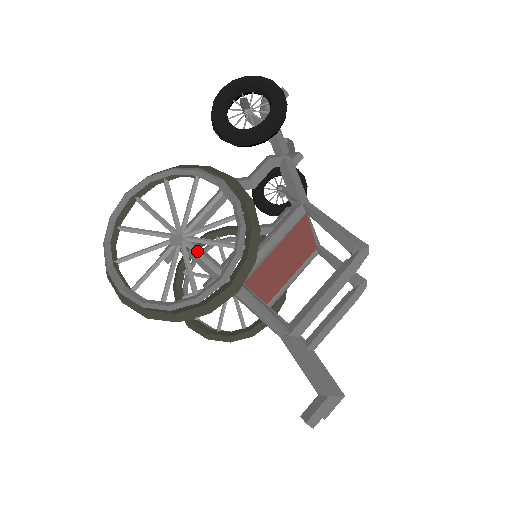
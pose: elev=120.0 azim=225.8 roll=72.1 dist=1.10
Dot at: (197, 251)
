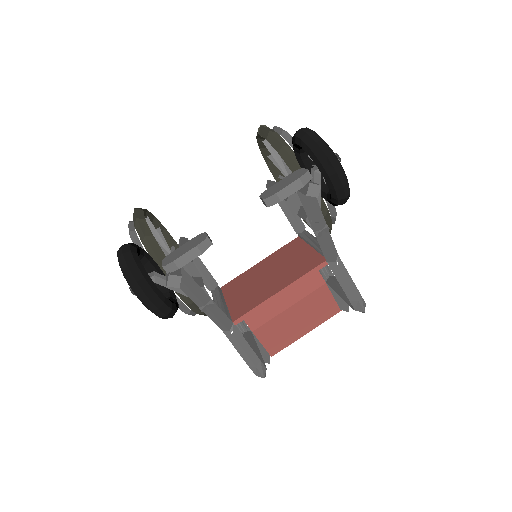
Dot at: occluded
